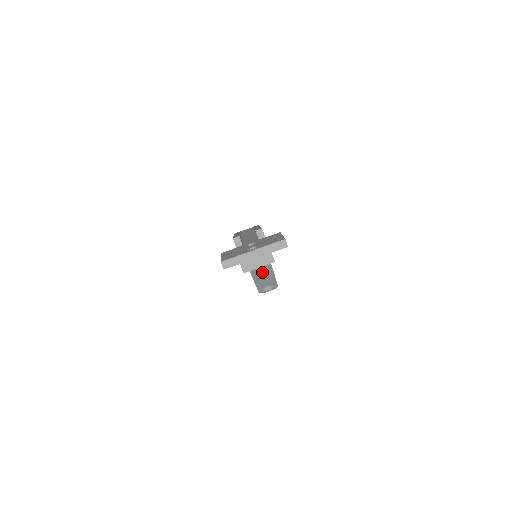
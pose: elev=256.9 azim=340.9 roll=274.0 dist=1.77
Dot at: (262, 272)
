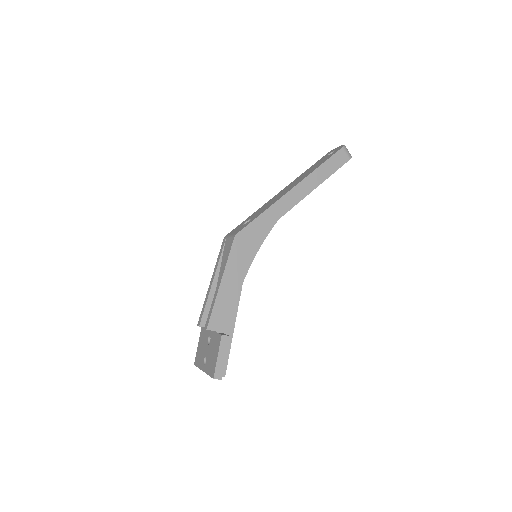
Dot at: occluded
